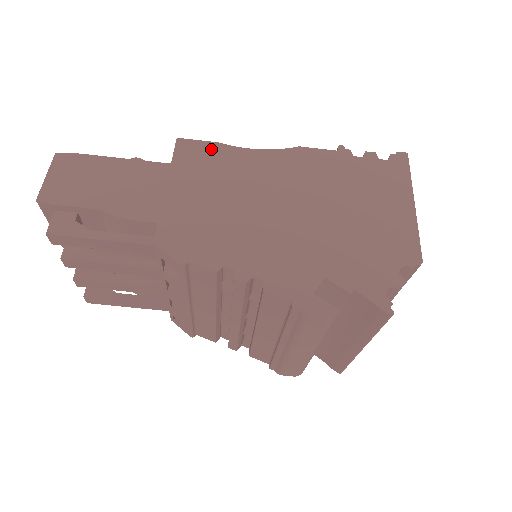
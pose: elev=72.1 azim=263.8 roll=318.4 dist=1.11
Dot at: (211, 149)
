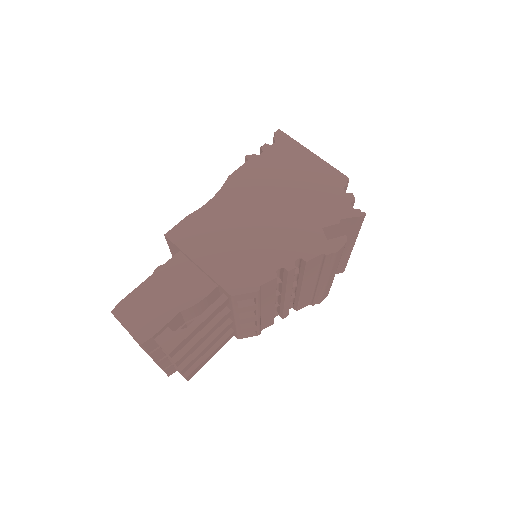
Dot at: (190, 222)
